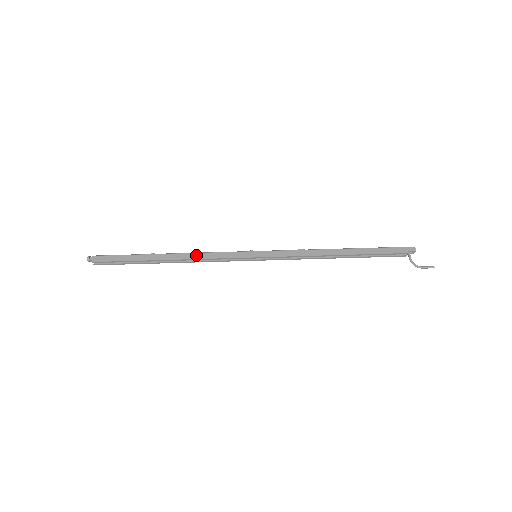
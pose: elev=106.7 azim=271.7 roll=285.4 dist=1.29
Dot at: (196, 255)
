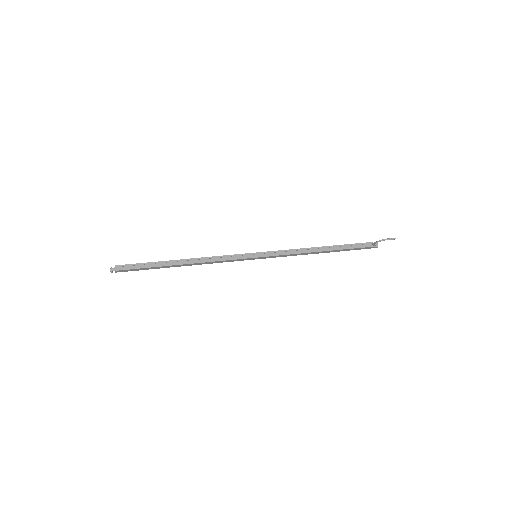
Dot at: (206, 258)
